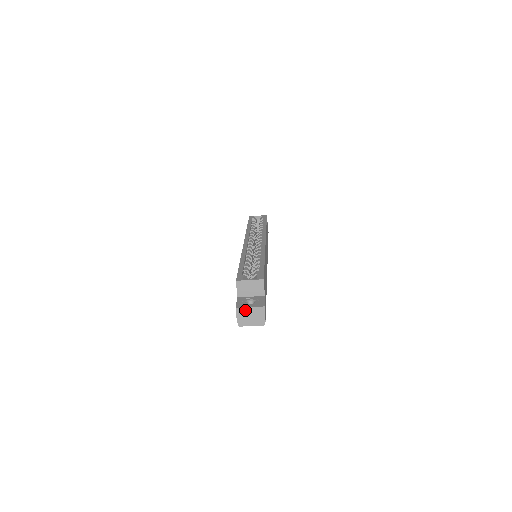
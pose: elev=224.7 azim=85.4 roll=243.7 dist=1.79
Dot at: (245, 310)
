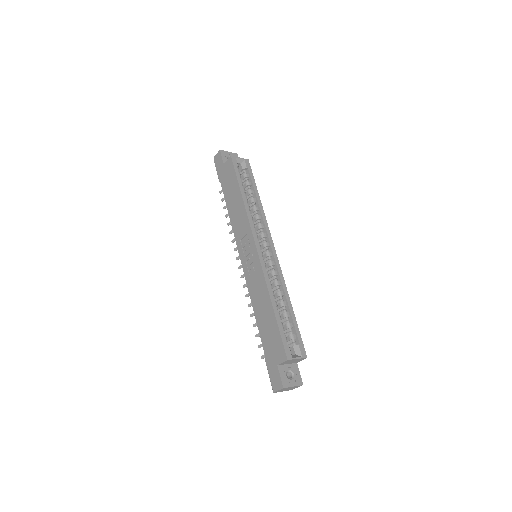
Dot at: (288, 388)
